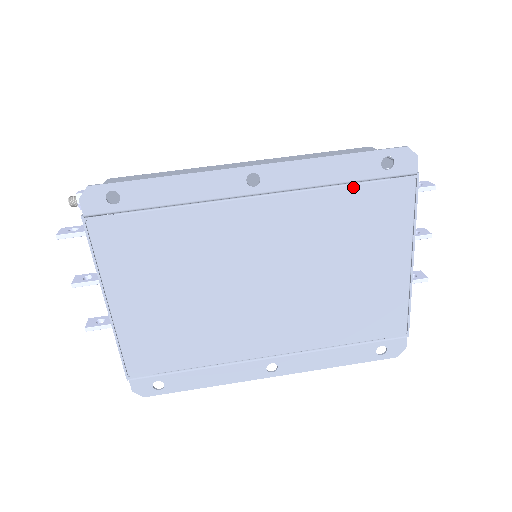
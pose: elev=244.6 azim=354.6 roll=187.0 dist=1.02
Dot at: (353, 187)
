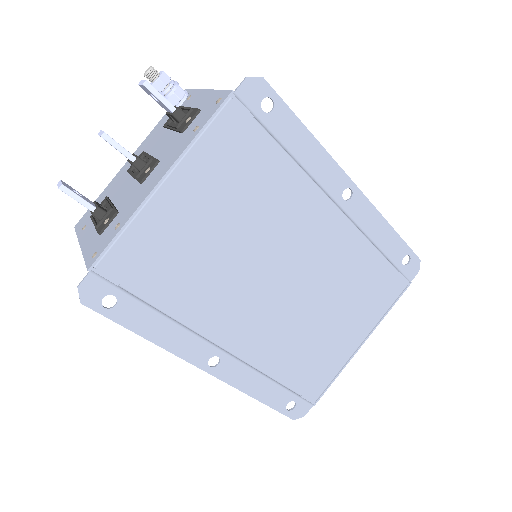
Dot at: (382, 258)
